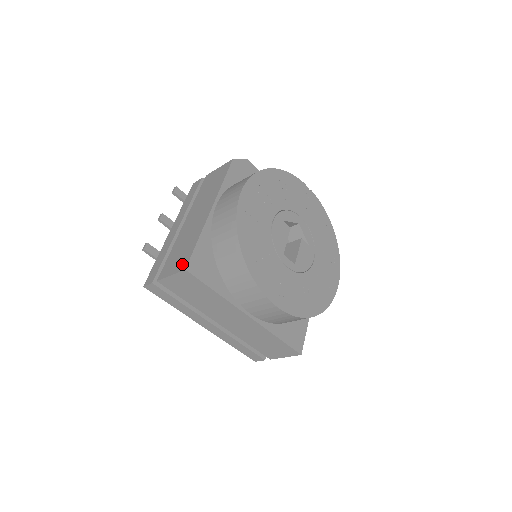
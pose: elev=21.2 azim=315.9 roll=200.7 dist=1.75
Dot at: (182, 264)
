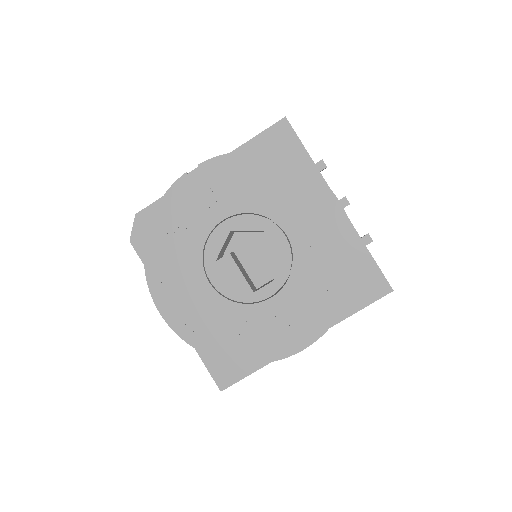
Dot at: occluded
